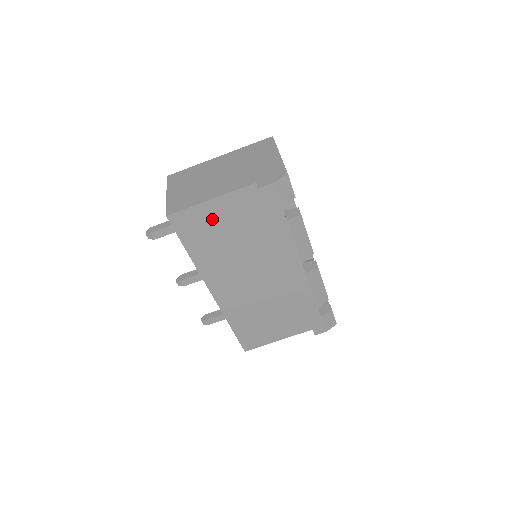
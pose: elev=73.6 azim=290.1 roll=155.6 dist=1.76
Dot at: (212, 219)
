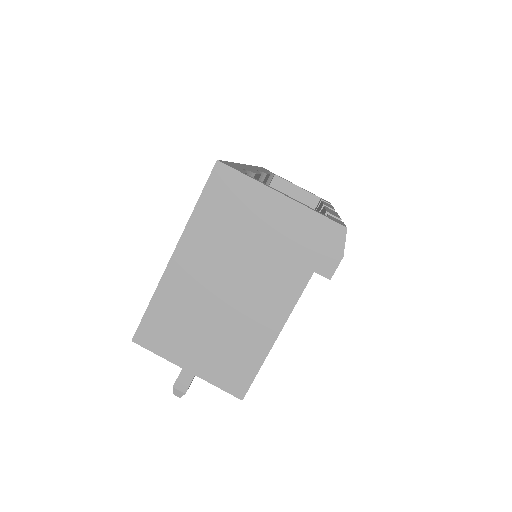
Dot at: occluded
